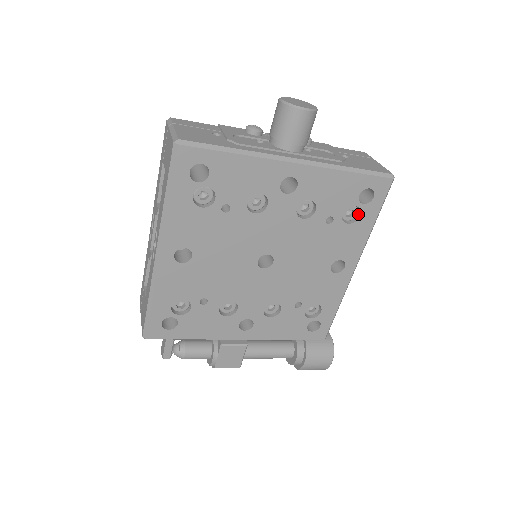
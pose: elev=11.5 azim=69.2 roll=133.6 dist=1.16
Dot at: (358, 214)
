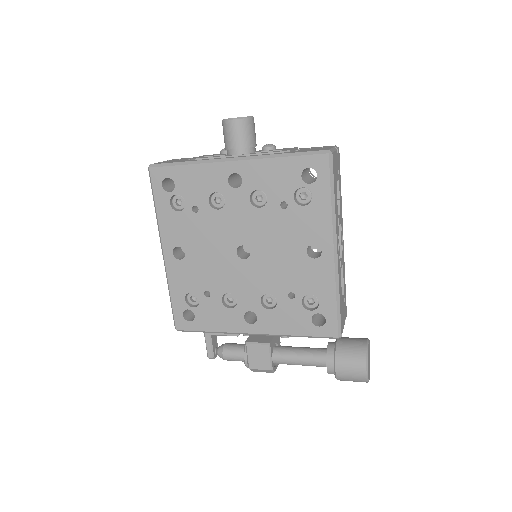
Dot at: (312, 195)
